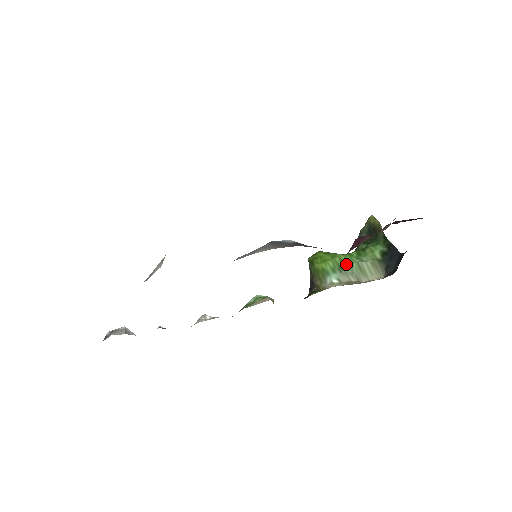
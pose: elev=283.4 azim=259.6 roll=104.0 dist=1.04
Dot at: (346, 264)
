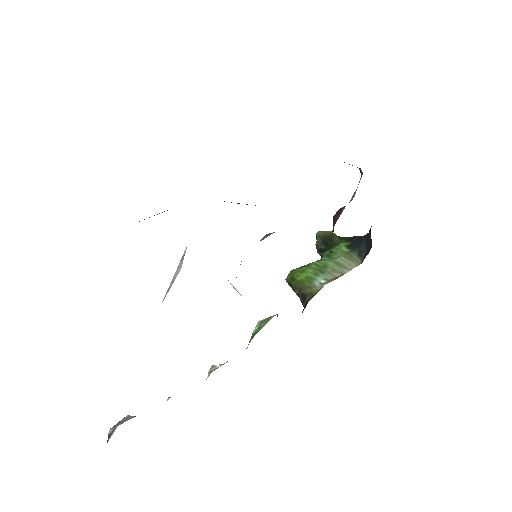
Dot at: (323, 266)
